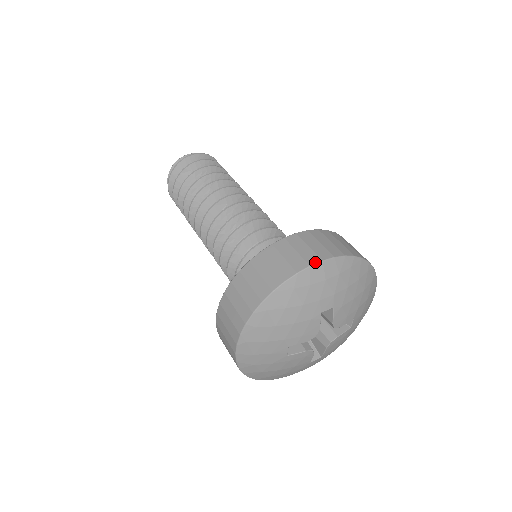
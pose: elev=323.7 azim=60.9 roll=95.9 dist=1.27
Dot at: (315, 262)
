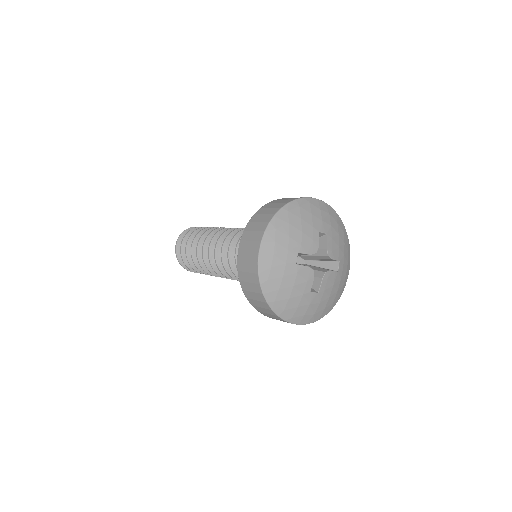
Dot at: (257, 258)
